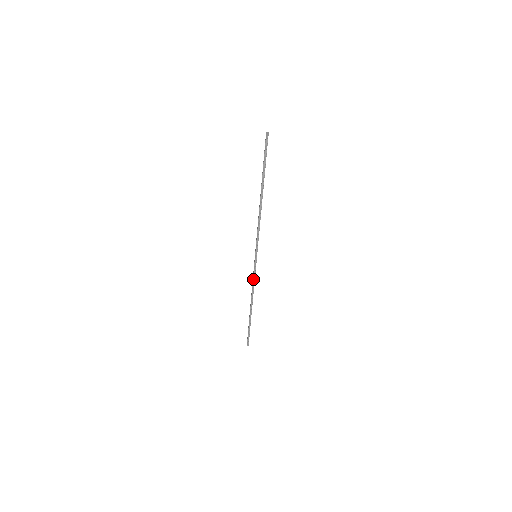
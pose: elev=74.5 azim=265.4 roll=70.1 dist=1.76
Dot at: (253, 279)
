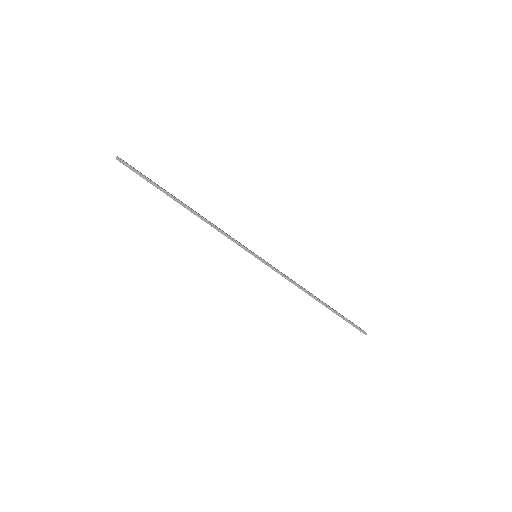
Dot at: (282, 276)
